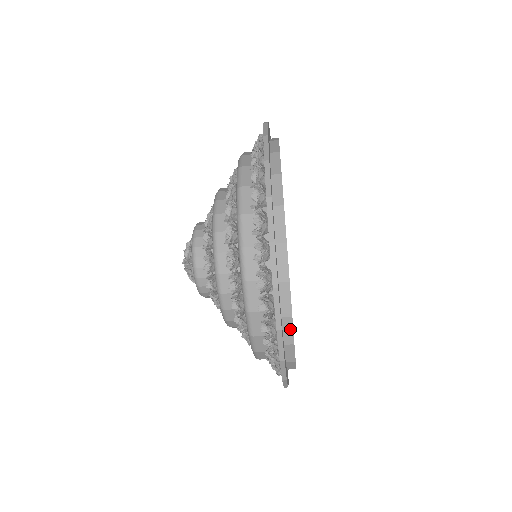
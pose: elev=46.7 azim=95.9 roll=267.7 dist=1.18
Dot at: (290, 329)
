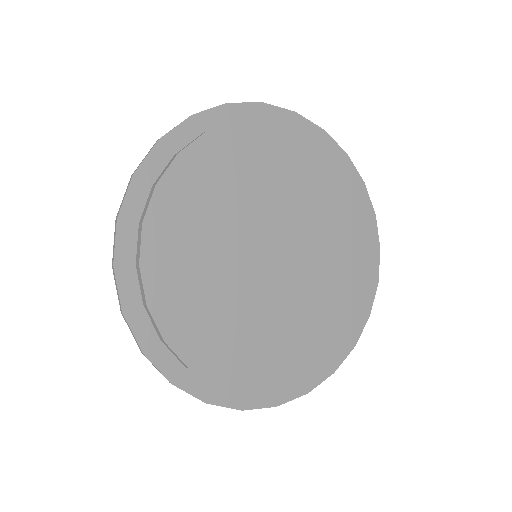
Dot at: (318, 371)
